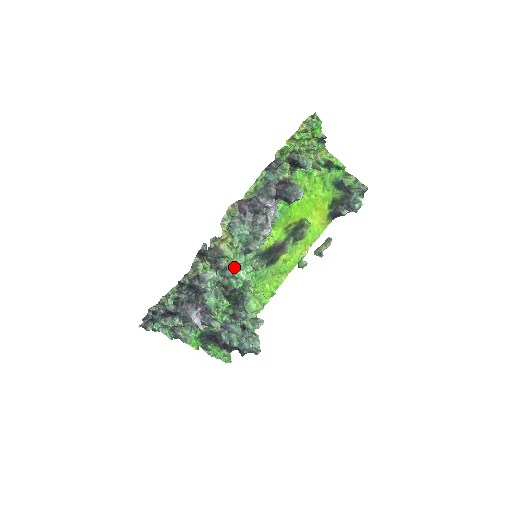
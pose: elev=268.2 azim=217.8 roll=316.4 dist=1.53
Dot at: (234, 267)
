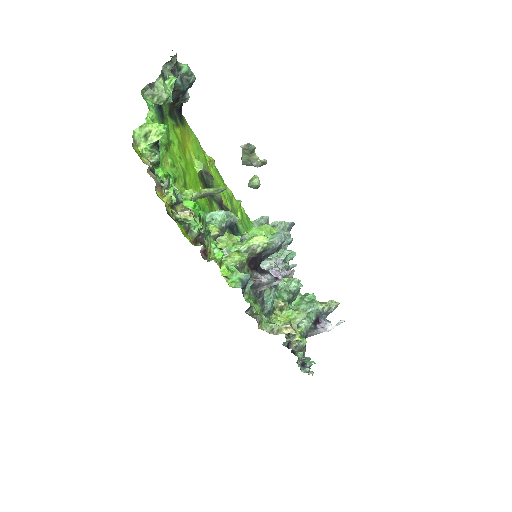
Dot at: (287, 294)
